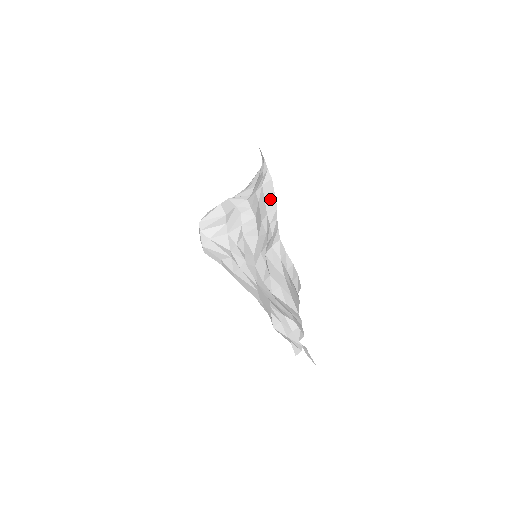
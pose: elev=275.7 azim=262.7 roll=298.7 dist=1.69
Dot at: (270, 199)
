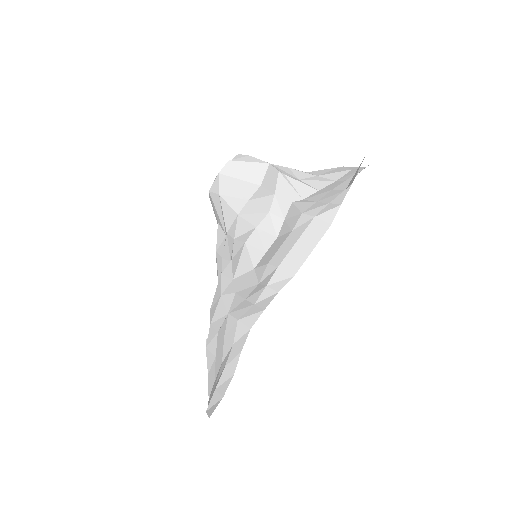
Dot at: (301, 251)
